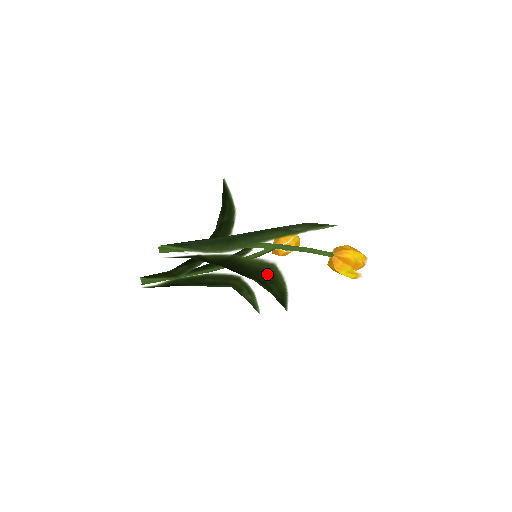
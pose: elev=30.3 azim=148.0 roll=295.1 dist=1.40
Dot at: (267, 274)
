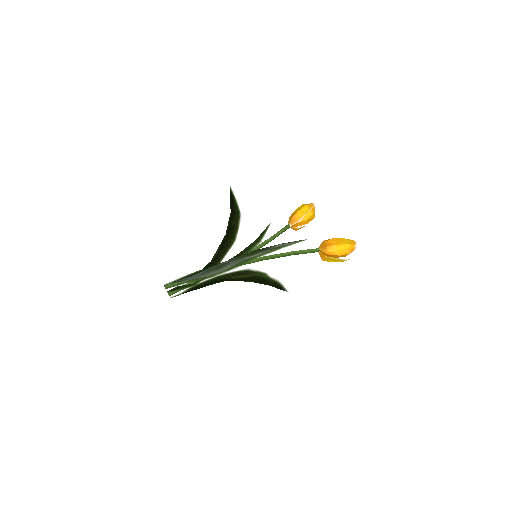
Dot at: (258, 278)
